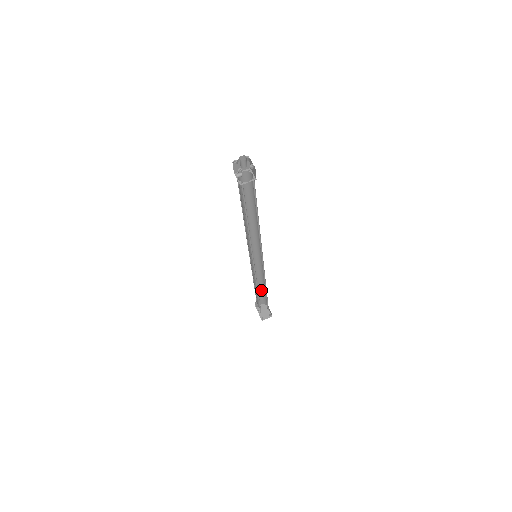
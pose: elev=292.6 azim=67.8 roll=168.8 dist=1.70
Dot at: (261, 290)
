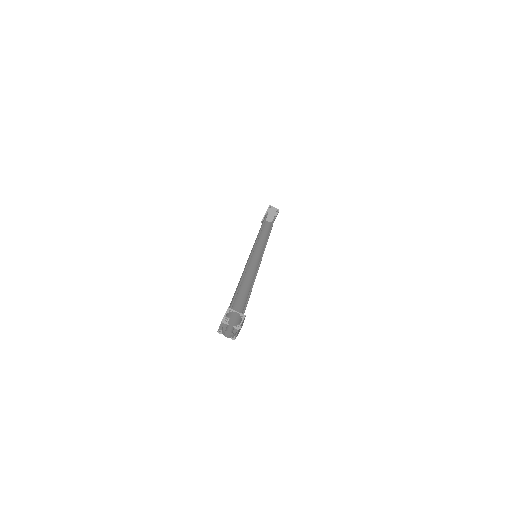
Dot at: occluded
